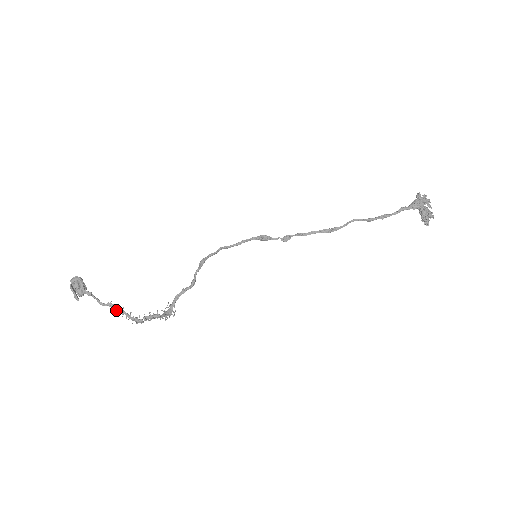
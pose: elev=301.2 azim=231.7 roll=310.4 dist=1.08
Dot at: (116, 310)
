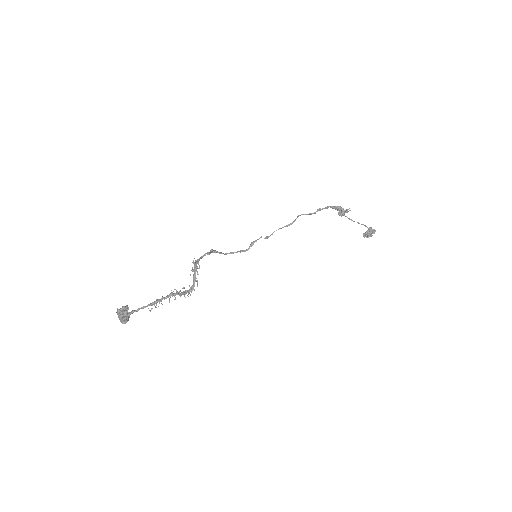
Dot at: (155, 302)
